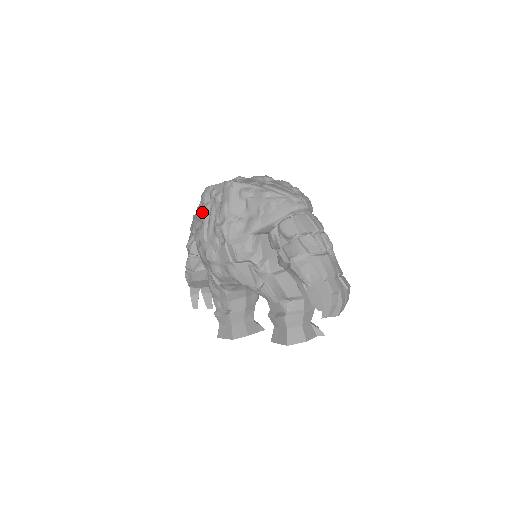
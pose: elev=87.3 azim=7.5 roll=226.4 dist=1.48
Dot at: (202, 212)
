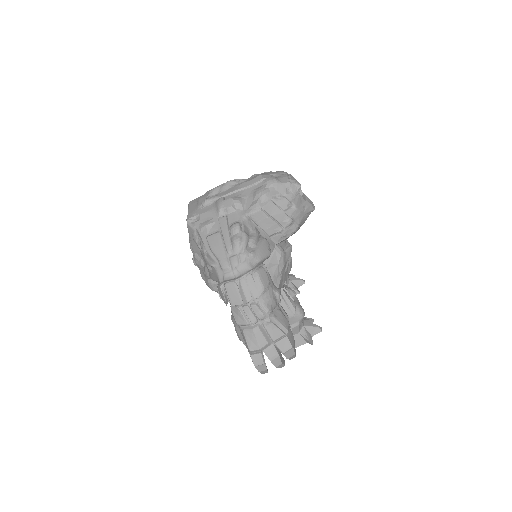
Dot at: occluded
